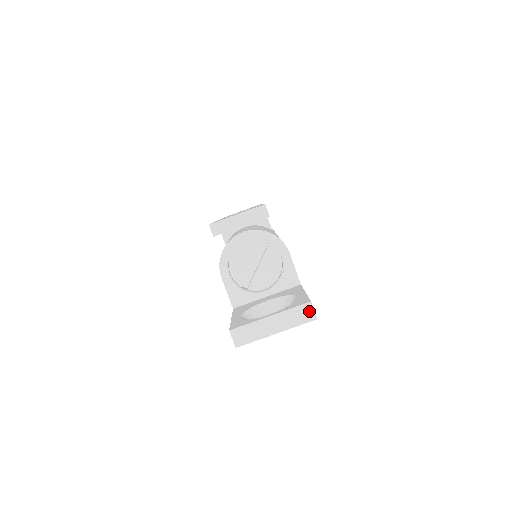
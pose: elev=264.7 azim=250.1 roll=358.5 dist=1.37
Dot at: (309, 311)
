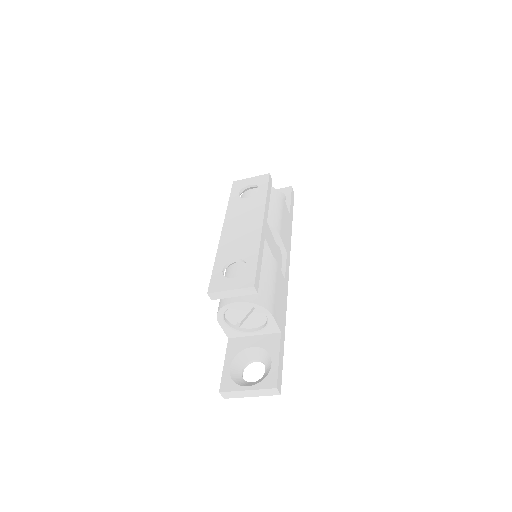
Dot at: (275, 391)
